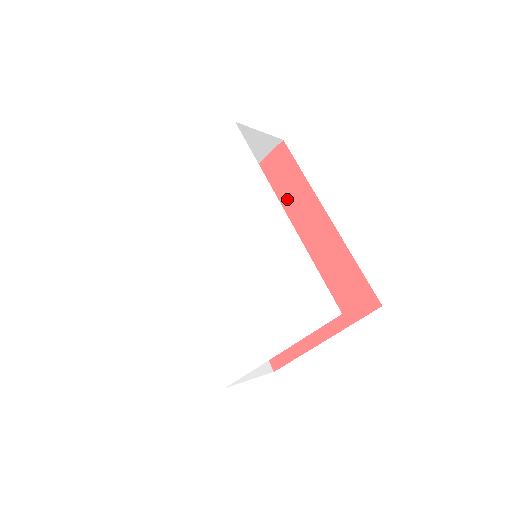
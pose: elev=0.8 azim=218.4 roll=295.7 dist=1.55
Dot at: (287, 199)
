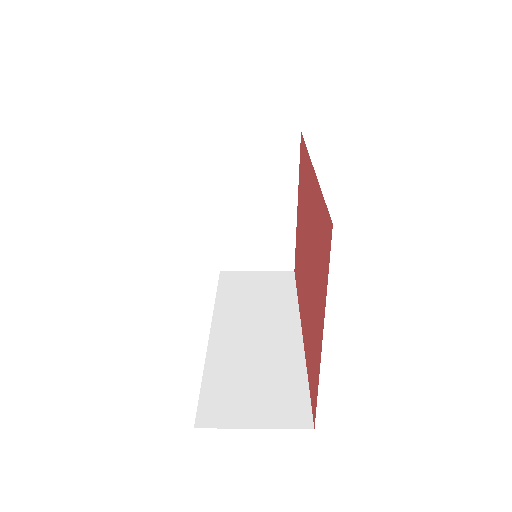
Dot at: (304, 184)
